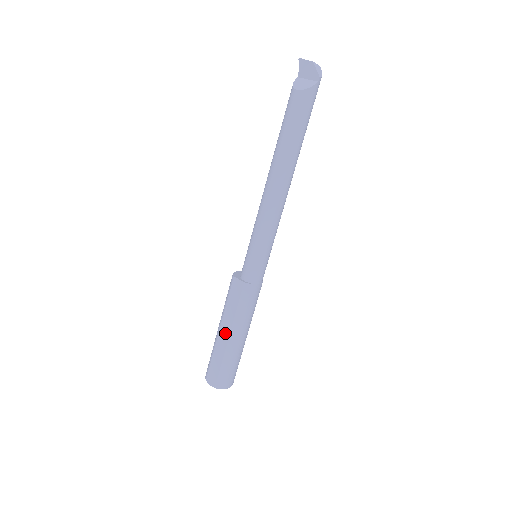
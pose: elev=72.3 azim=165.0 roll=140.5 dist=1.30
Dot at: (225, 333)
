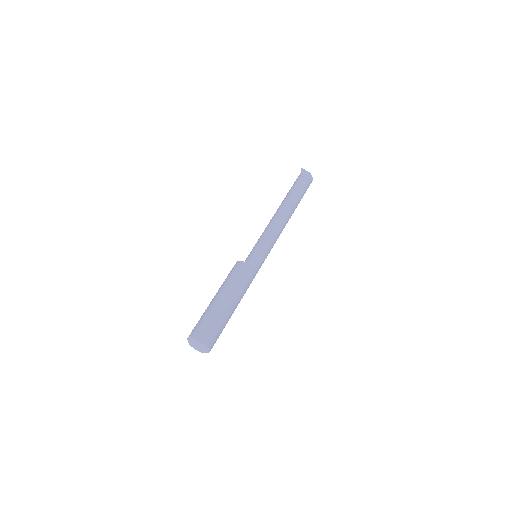
Dot at: (226, 299)
